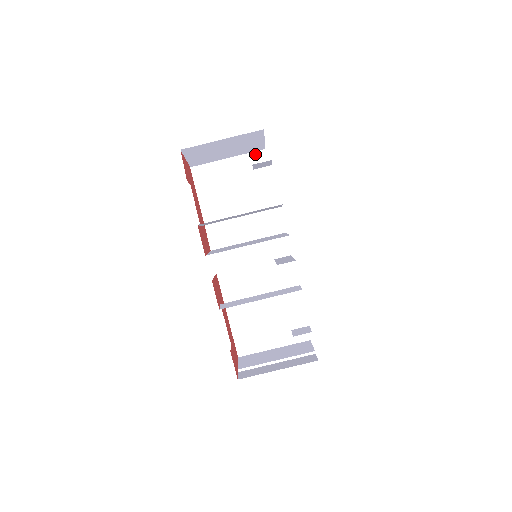
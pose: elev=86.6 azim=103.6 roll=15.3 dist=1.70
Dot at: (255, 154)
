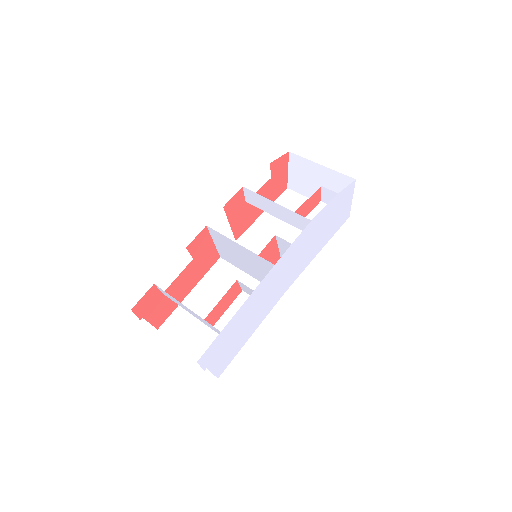
Dot at: occluded
